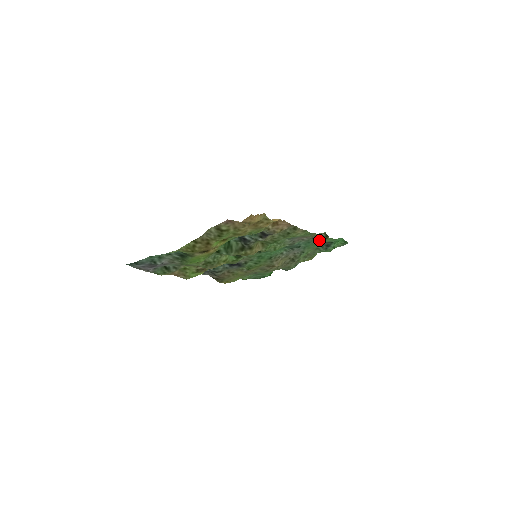
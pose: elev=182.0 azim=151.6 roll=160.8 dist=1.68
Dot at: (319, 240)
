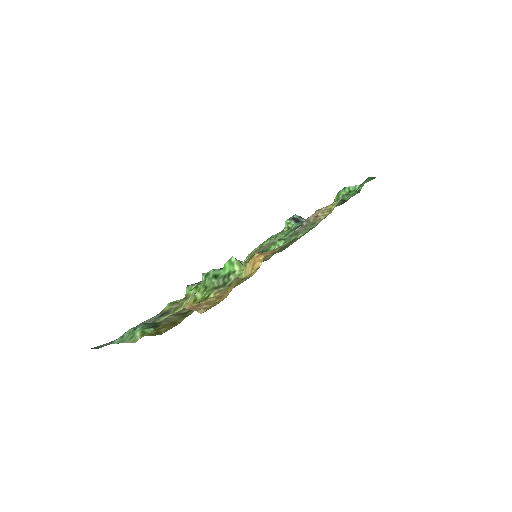
Dot at: occluded
